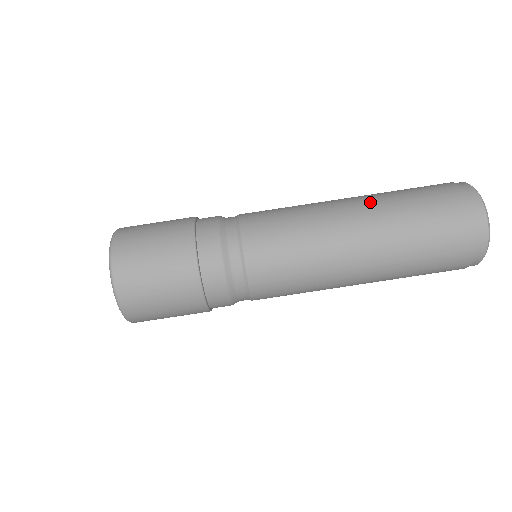
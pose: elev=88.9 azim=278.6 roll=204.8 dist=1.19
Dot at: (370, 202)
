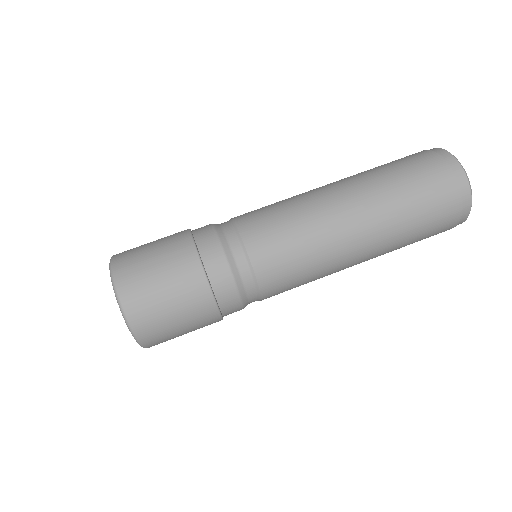
Dot at: occluded
